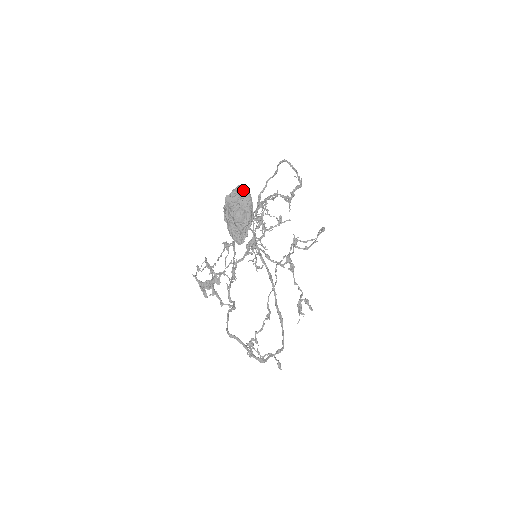
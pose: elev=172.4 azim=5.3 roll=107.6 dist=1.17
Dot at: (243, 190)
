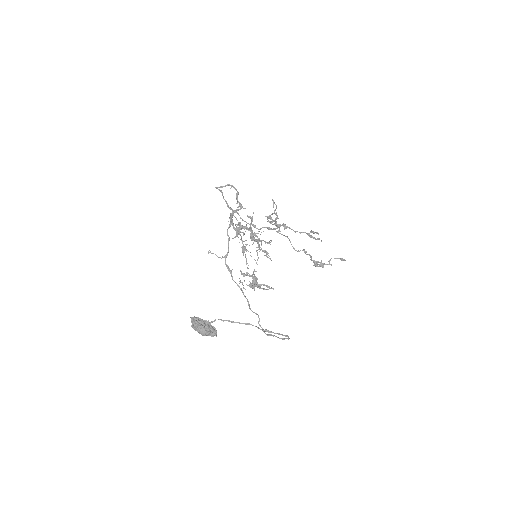
Dot at: (193, 321)
